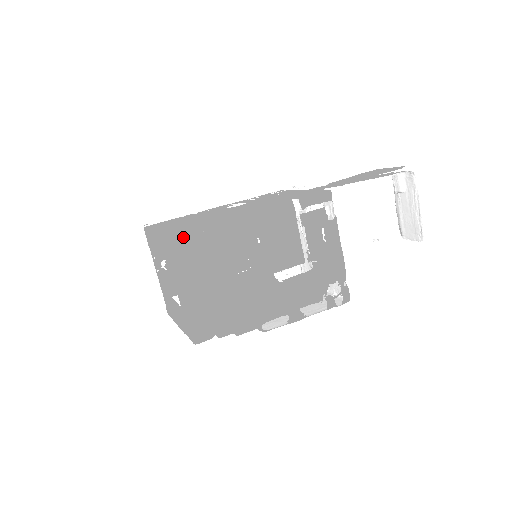
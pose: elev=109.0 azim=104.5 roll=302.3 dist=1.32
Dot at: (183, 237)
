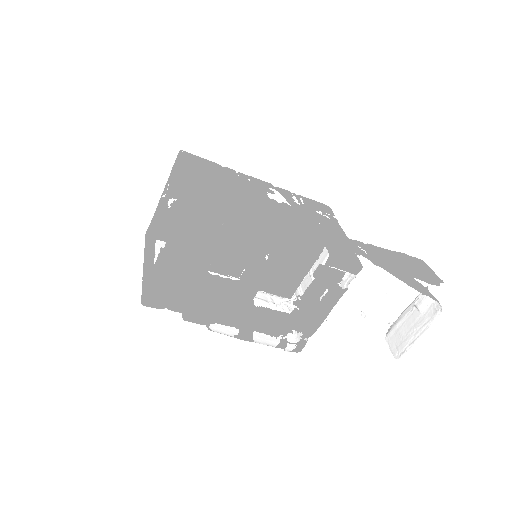
Dot at: (200, 219)
